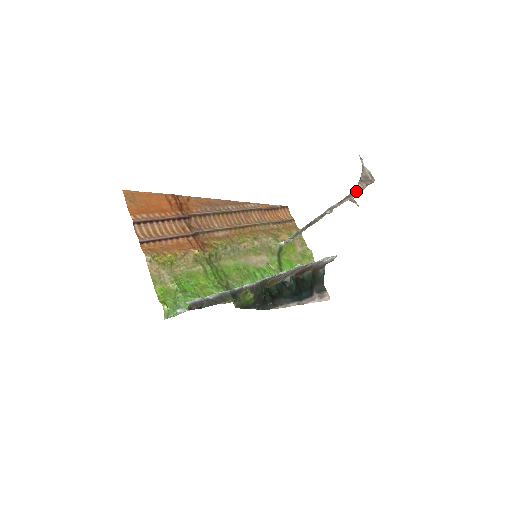
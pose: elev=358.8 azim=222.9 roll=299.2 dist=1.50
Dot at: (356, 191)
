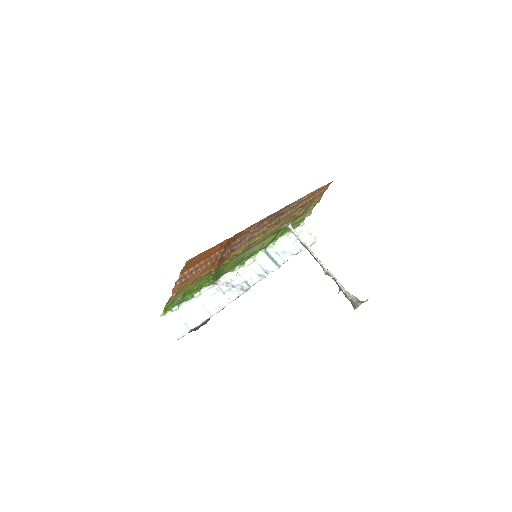
Dot at: (345, 296)
